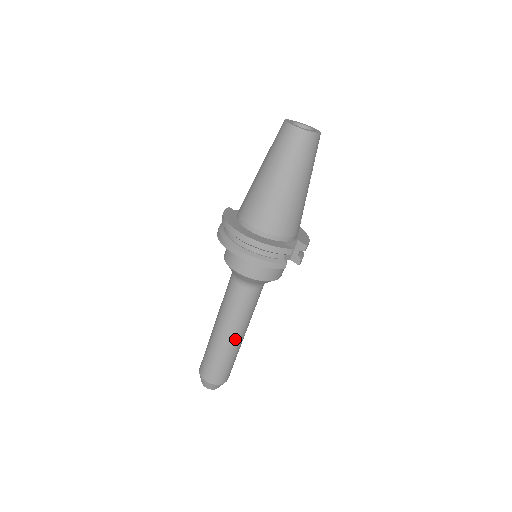
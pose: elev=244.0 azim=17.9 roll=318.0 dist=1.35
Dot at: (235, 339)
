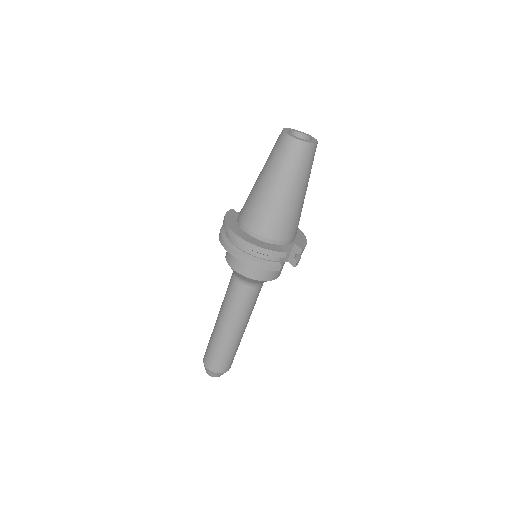
Dot at: (235, 332)
